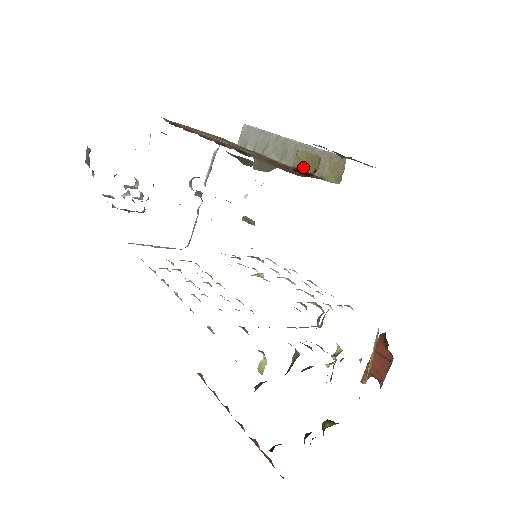
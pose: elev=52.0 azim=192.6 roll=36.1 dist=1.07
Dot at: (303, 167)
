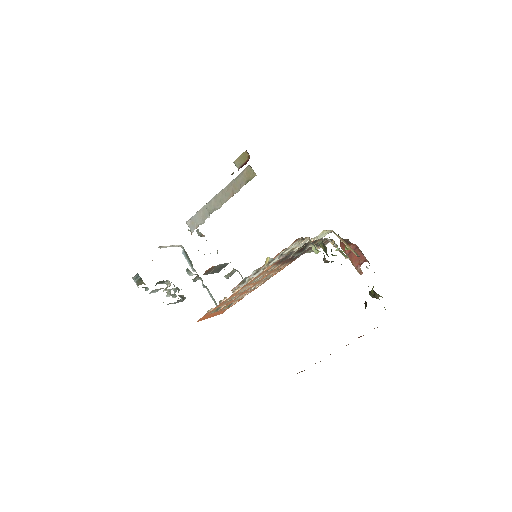
Dot at: (242, 163)
